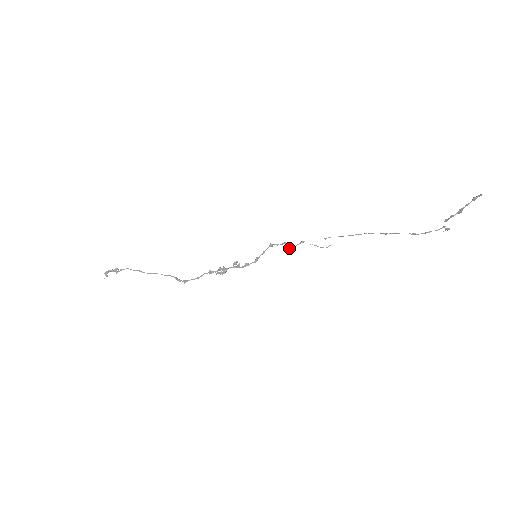
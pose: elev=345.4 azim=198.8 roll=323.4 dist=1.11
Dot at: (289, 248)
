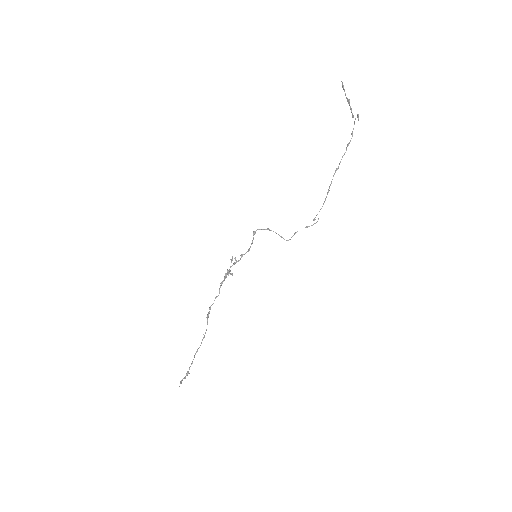
Dot at: (282, 237)
